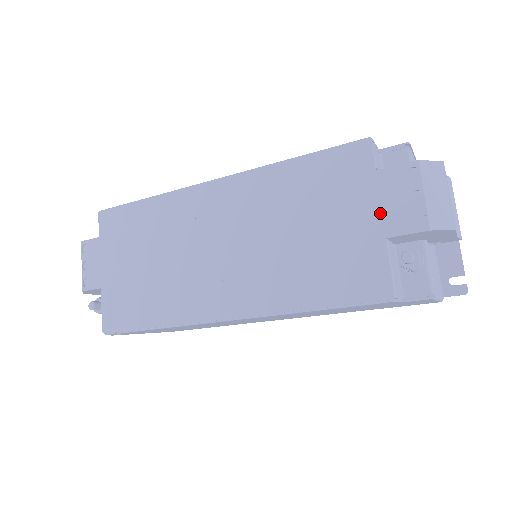
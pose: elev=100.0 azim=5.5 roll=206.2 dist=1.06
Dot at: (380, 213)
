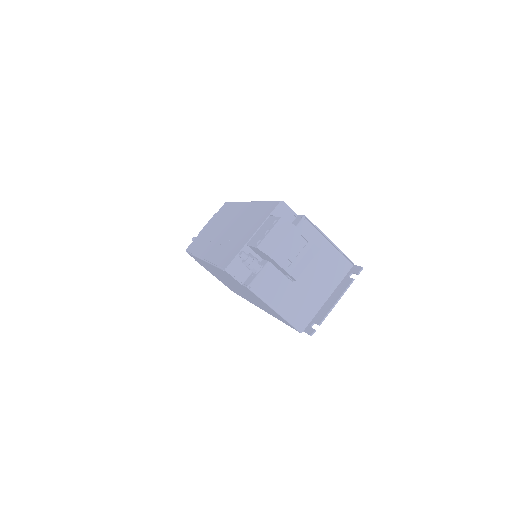
Dot at: (254, 233)
